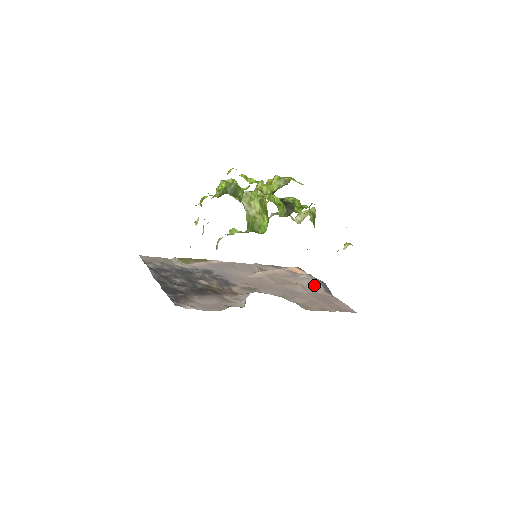
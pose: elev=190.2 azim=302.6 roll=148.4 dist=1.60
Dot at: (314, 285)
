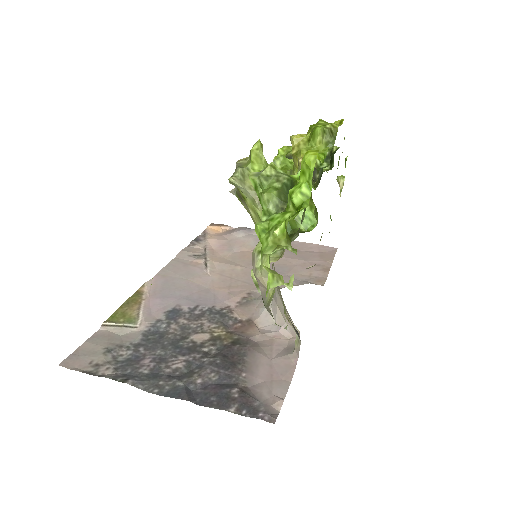
Dot at: occluded
